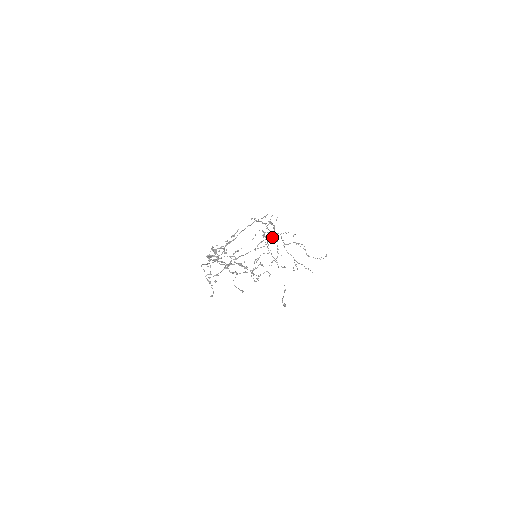
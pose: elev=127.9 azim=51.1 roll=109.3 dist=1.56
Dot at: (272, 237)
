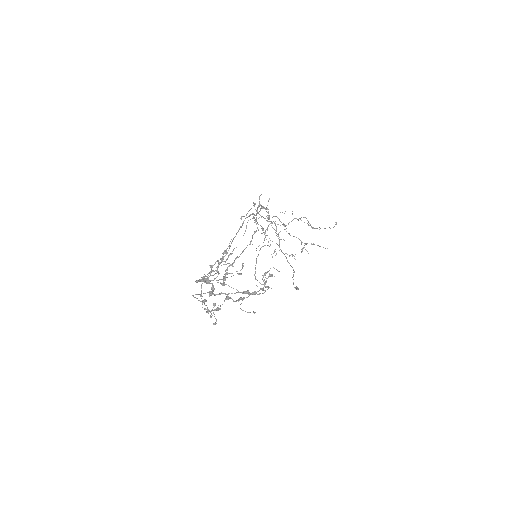
Dot at: occluded
